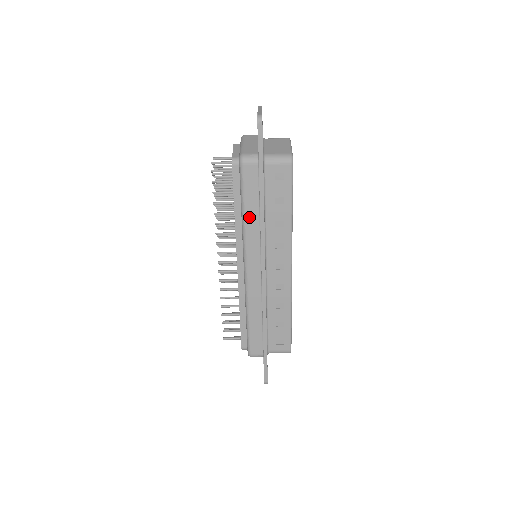
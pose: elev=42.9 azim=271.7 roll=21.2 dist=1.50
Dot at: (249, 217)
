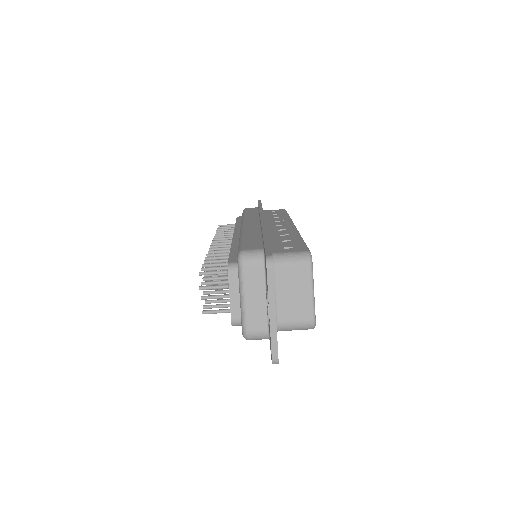
Dot at: occluded
